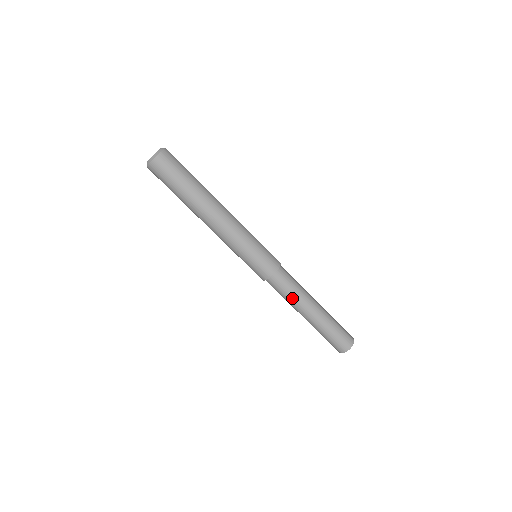
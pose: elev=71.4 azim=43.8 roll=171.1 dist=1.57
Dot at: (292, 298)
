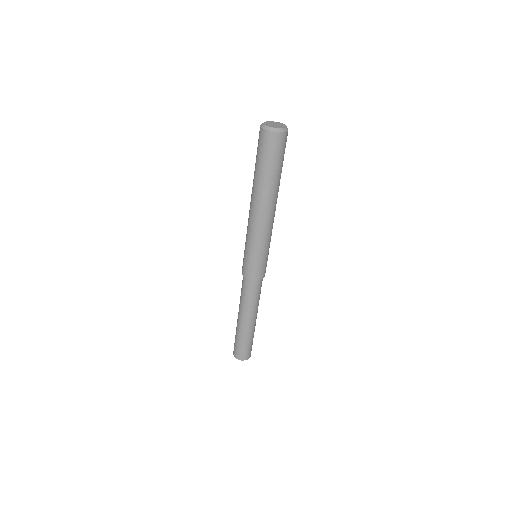
Dot at: (249, 304)
